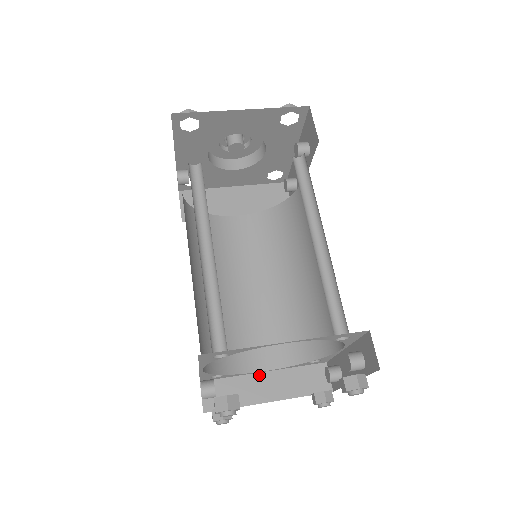
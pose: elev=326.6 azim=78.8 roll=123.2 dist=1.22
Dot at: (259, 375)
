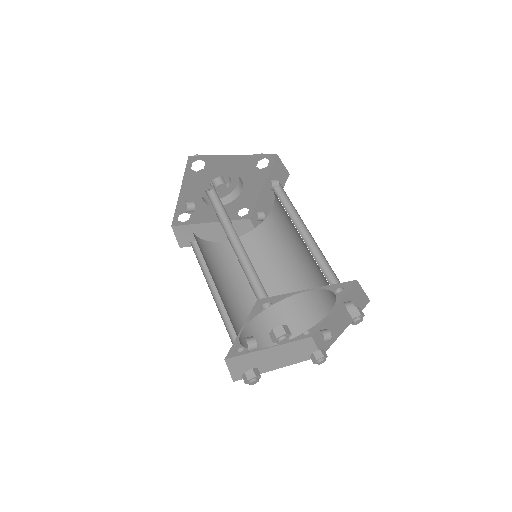
Dot at: (267, 350)
